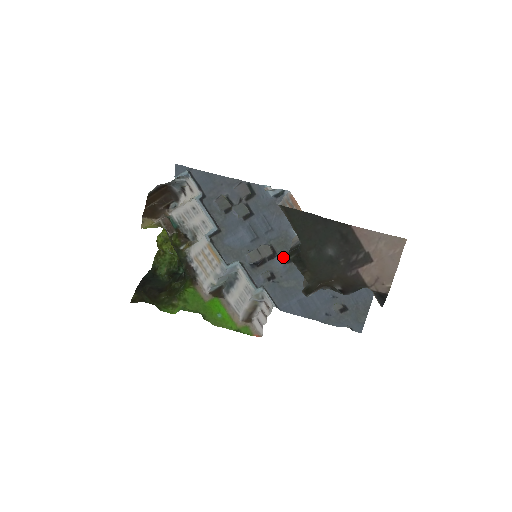
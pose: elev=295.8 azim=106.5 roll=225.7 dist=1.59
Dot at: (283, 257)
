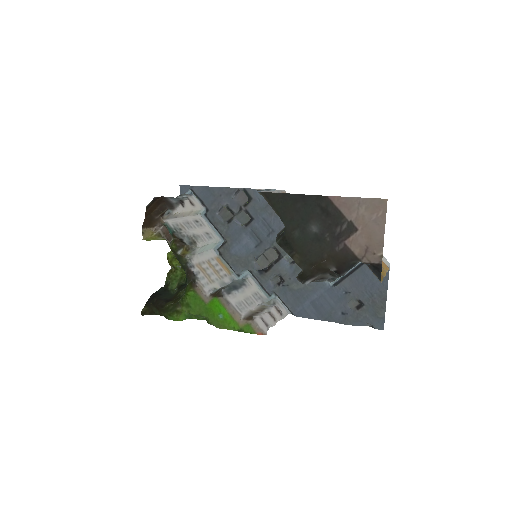
Dot at: (289, 259)
